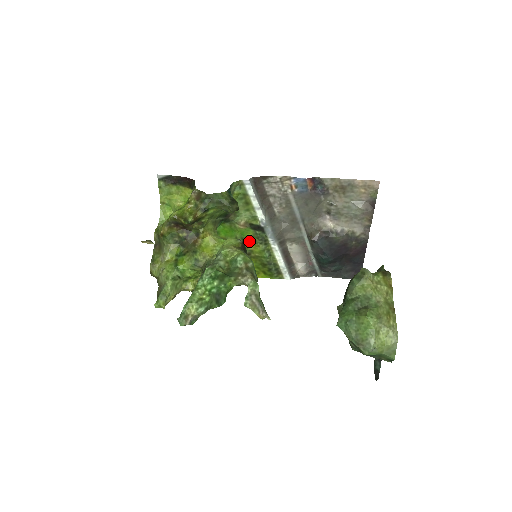
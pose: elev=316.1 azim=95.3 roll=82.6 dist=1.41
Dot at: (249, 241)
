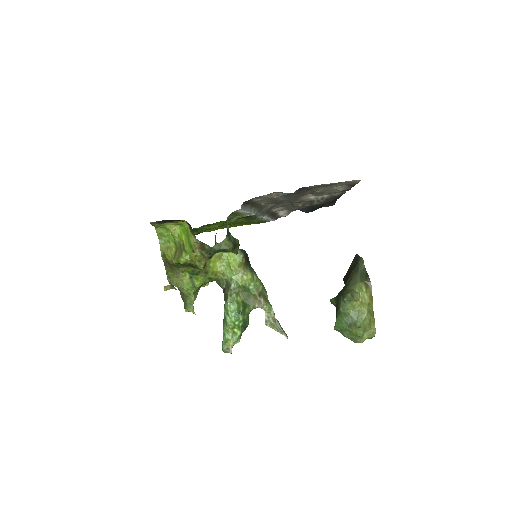
Dot at: (239, 220)
